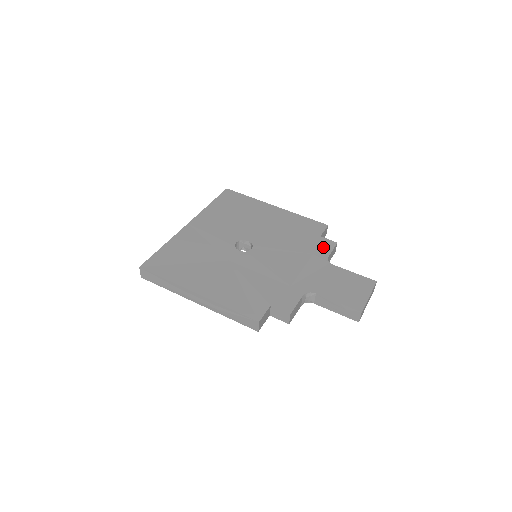
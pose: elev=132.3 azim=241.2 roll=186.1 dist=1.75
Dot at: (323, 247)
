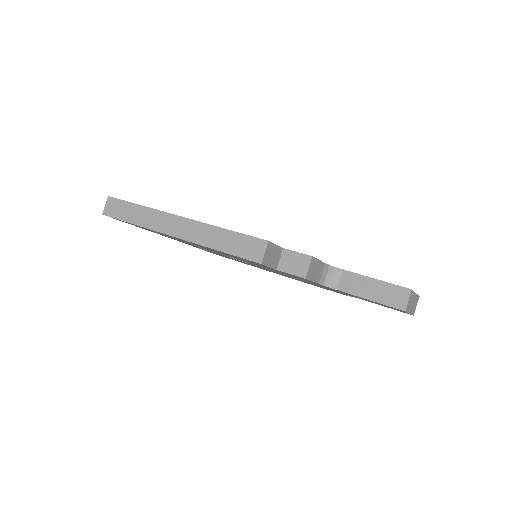
Dot at: occluded
